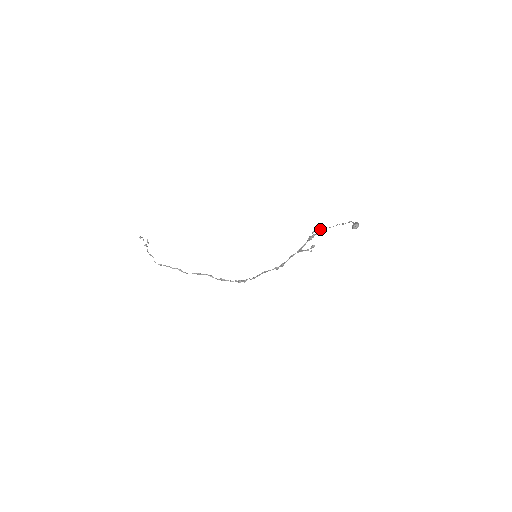
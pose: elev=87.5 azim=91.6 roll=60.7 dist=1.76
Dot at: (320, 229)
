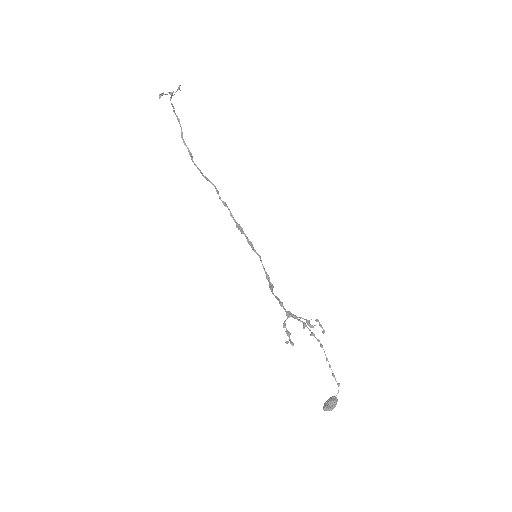
Dot at: (323, 332)
